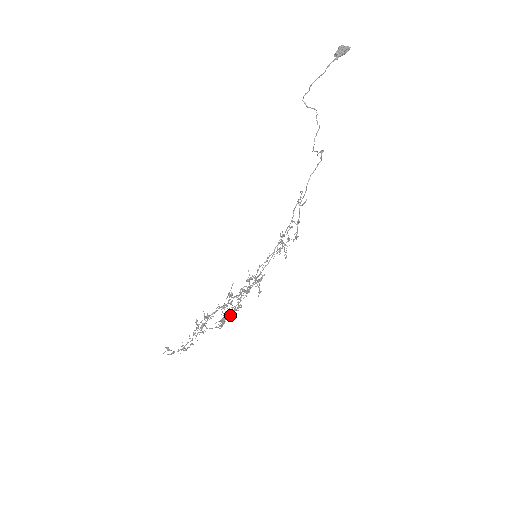
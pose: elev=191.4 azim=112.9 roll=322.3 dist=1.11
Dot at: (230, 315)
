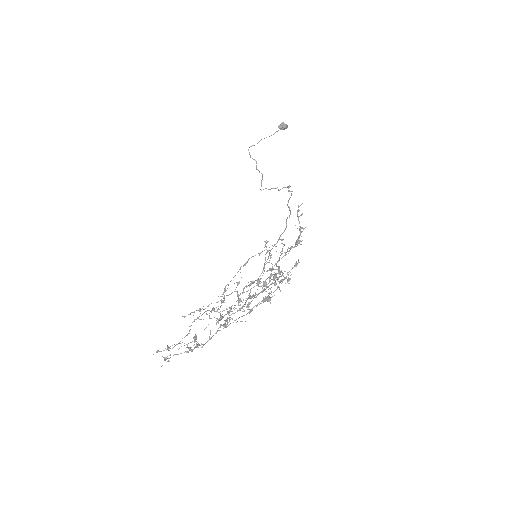
Dot at: occluded
